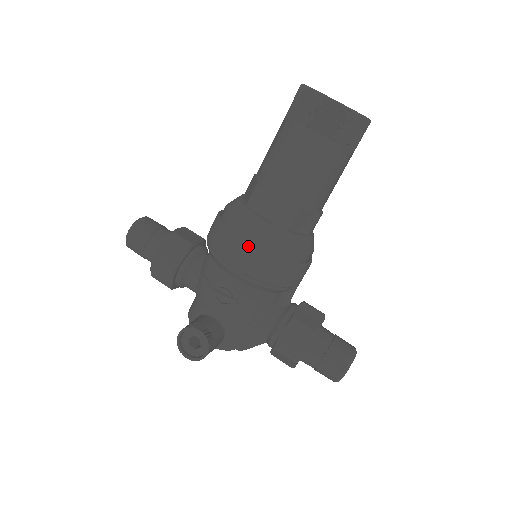
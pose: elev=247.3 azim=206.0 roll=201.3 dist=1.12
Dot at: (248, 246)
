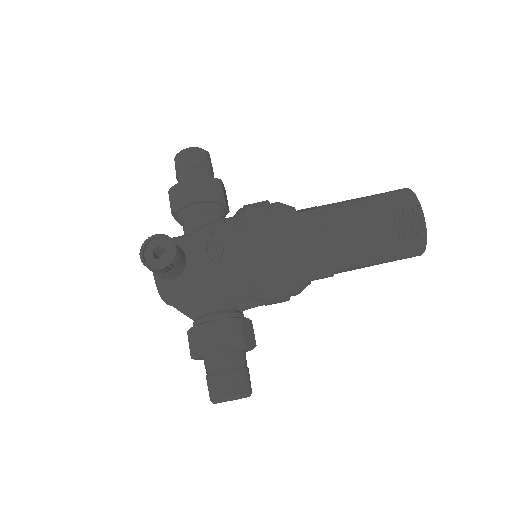
Dot at: (275, 233)
